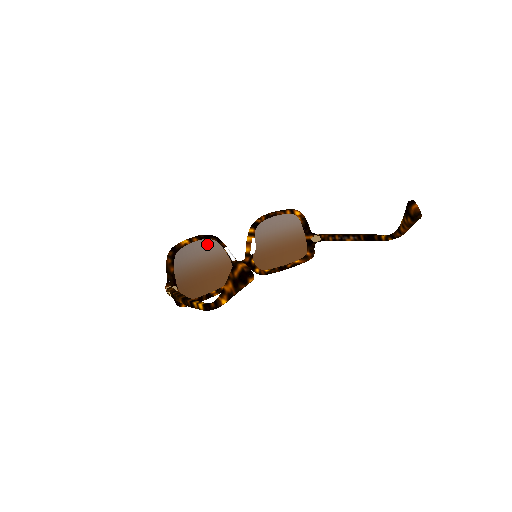
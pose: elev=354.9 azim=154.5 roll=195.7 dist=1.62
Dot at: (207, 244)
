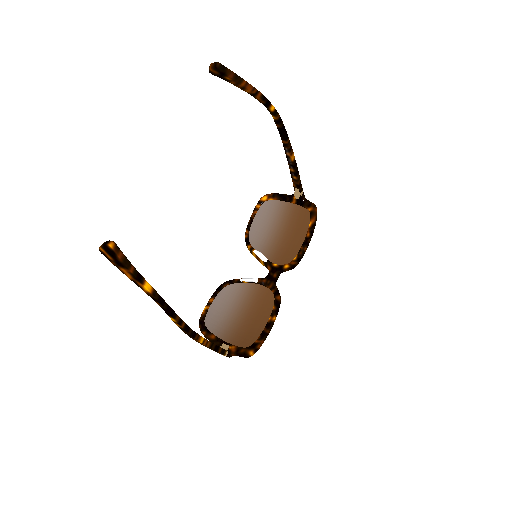
Dot at: (226, 294)
